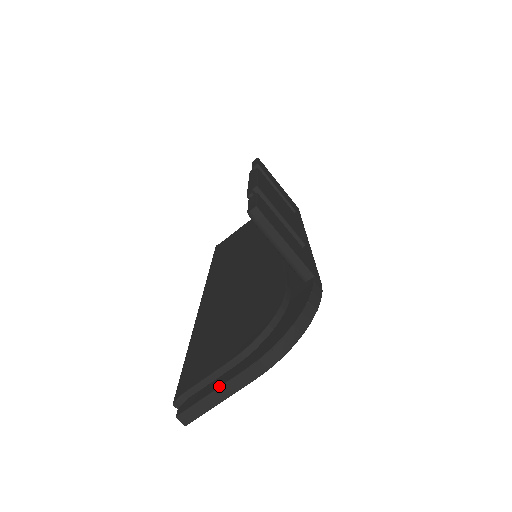
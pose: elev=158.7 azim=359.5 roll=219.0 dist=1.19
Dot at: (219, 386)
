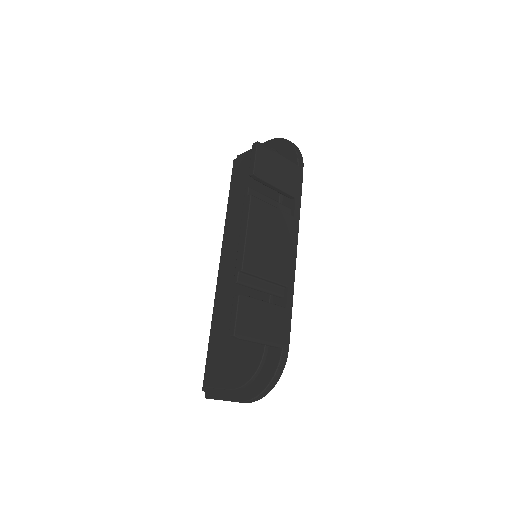
Dot at: (224, 400)
